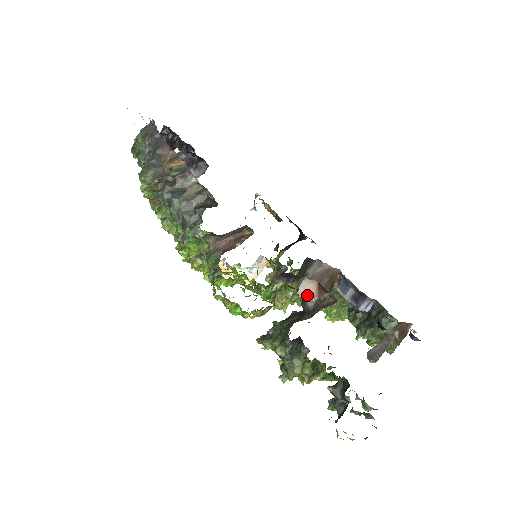
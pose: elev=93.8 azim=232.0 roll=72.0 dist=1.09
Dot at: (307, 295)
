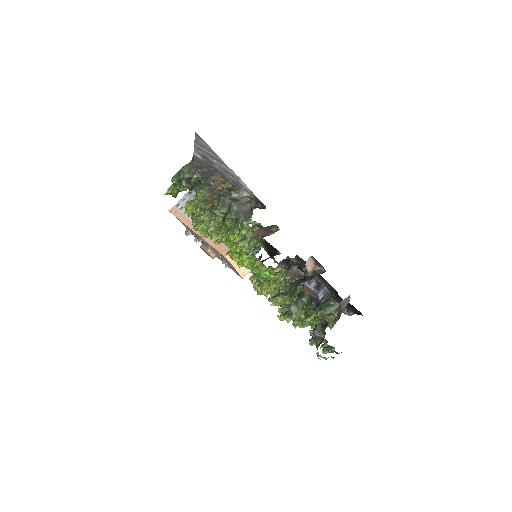
Dot at: (309, 268)
